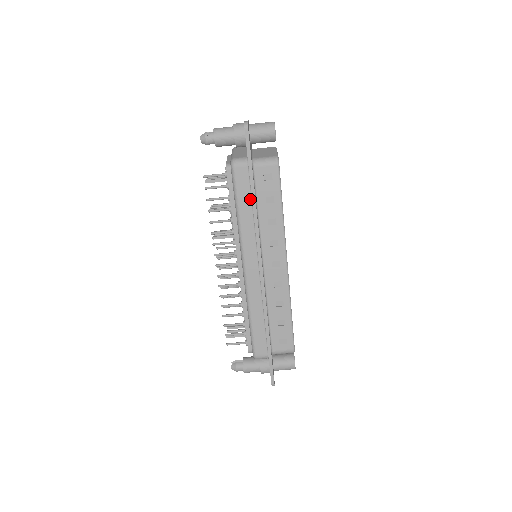
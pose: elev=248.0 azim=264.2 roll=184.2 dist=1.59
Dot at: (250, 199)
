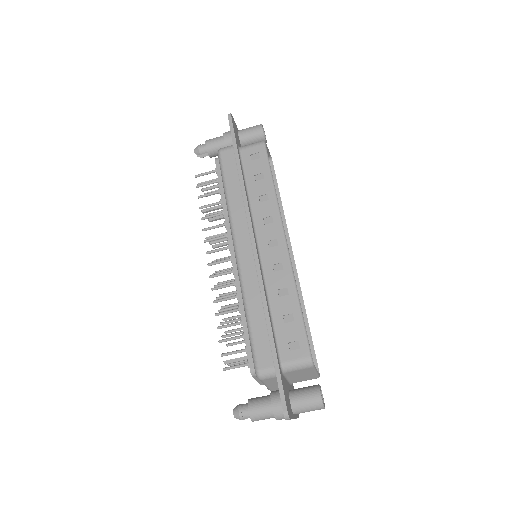
Dot at: (238, 178)
